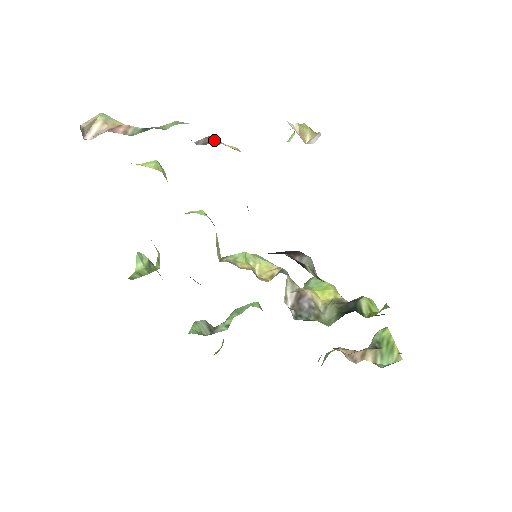
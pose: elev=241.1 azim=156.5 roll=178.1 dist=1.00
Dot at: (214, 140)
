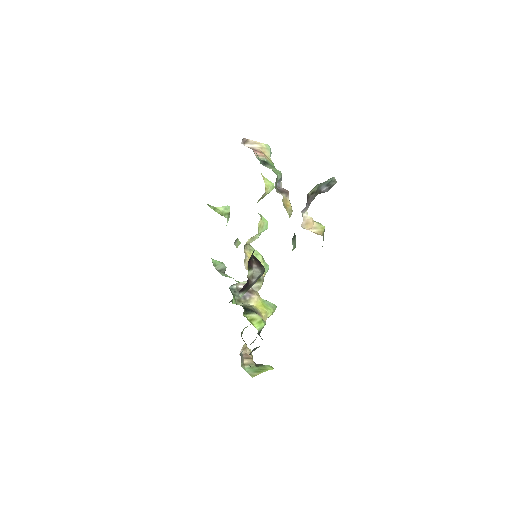
Dot at: (284, 192)
